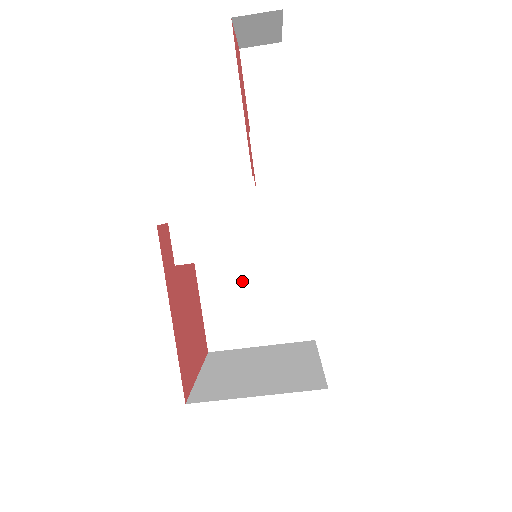
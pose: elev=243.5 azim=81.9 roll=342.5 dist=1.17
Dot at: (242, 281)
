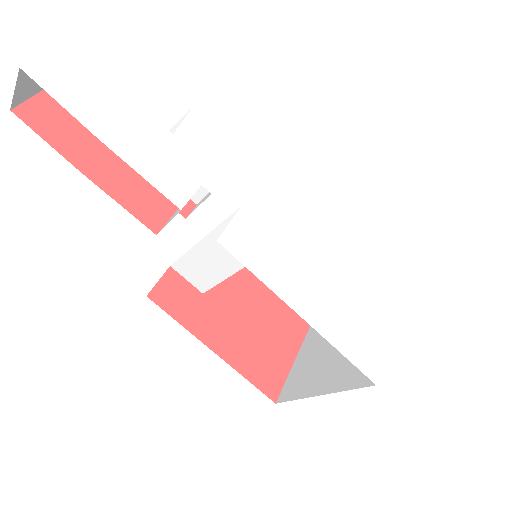
Dot at: occluded
